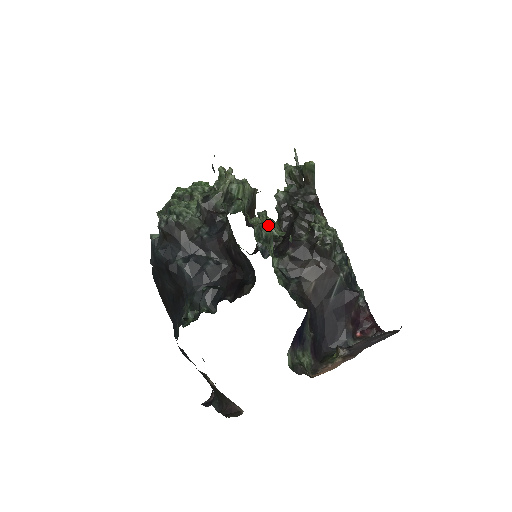
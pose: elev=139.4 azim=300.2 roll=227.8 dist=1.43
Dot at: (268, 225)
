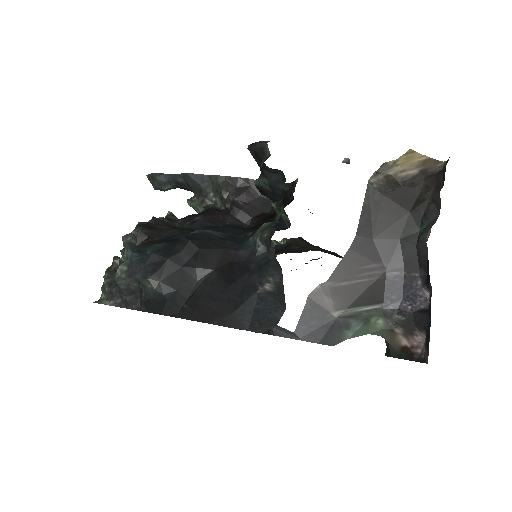
Dot at: occluded
